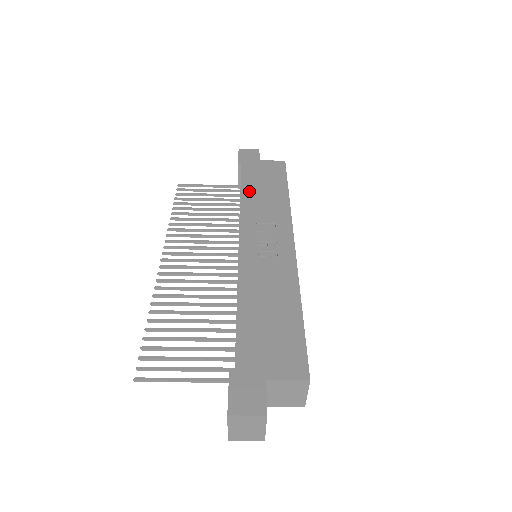
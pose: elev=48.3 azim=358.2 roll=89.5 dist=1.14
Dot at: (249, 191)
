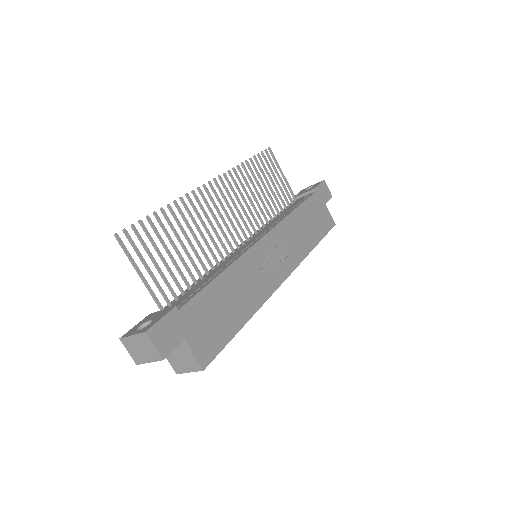
Dot at: (300, 215)
